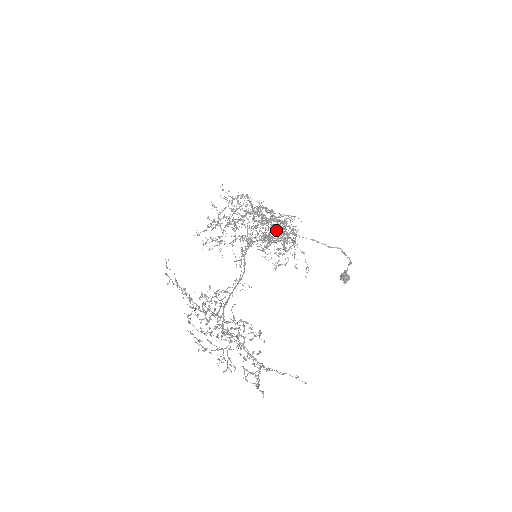
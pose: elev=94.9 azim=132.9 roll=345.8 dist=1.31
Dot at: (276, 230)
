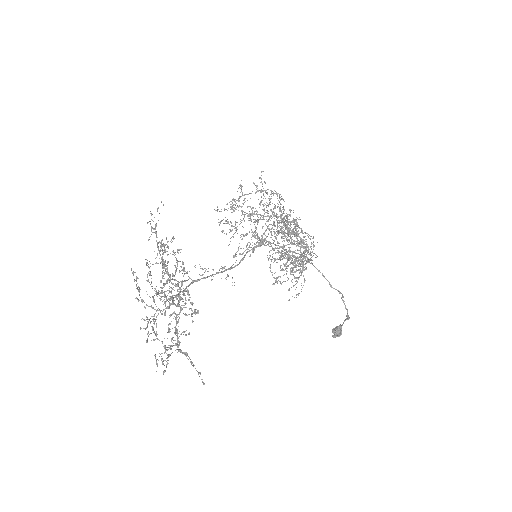
Dot at: occluded
